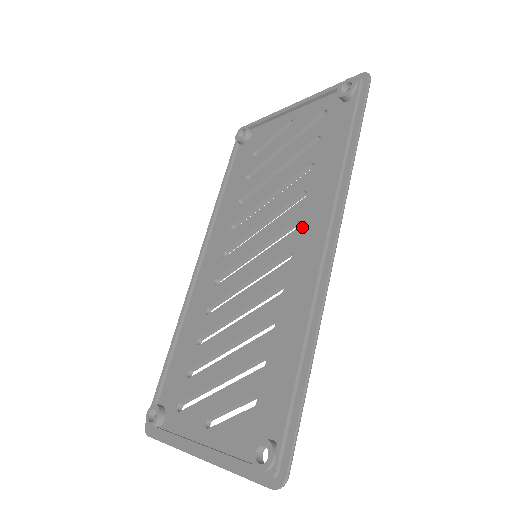
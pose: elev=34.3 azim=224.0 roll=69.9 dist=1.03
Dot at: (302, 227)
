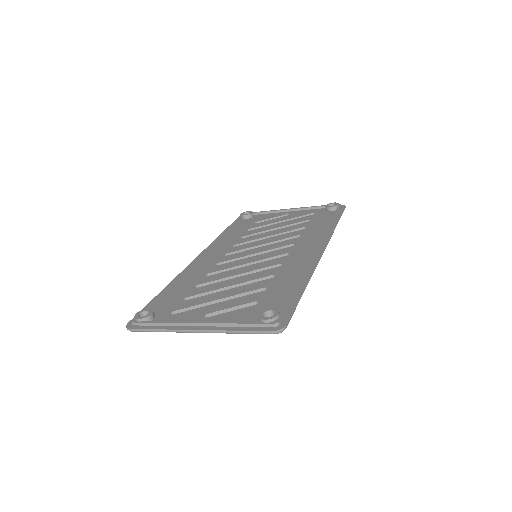
Dot at: (298, 245)
